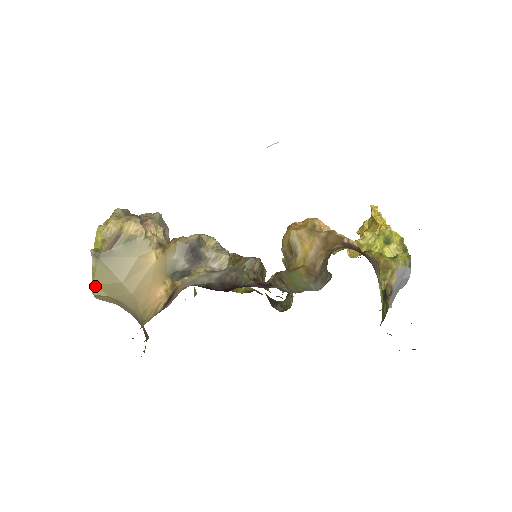
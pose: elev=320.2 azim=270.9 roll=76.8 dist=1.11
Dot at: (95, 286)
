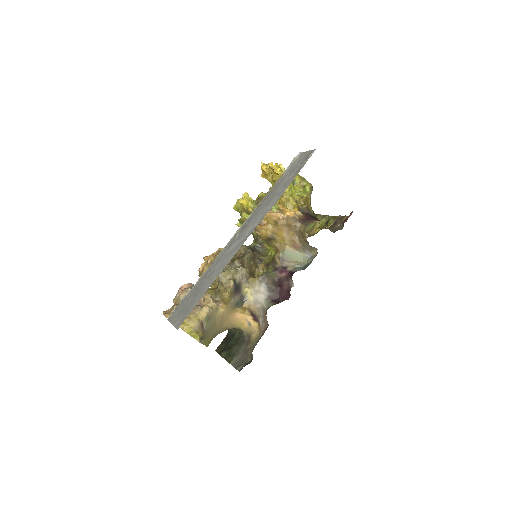
Dot at: (207, 345)
